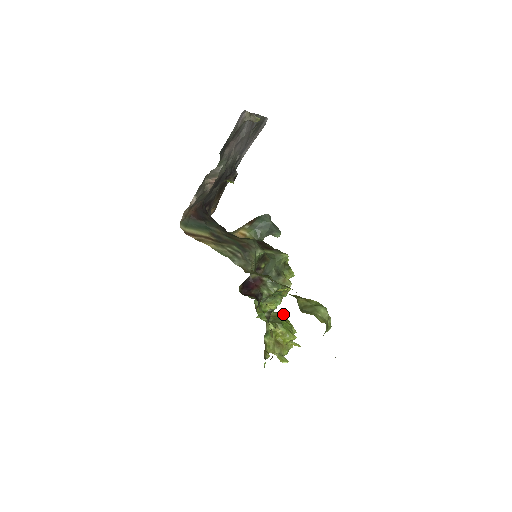
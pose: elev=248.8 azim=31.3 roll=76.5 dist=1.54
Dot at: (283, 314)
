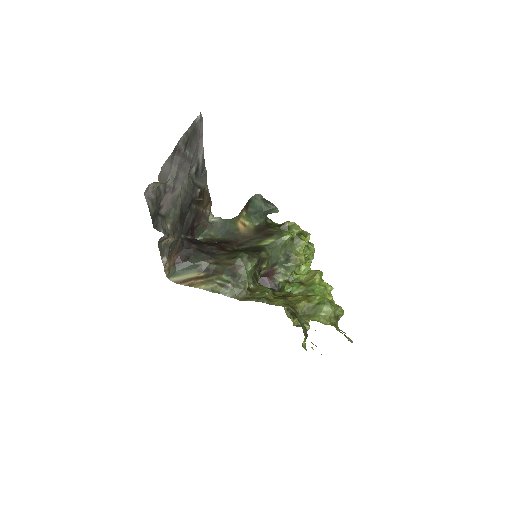
Dot at: (315, 276)
